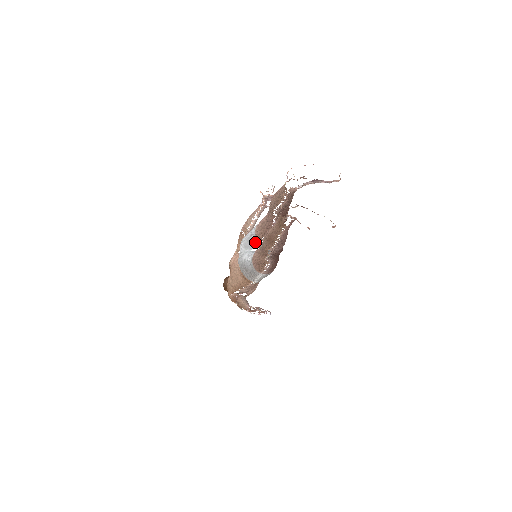
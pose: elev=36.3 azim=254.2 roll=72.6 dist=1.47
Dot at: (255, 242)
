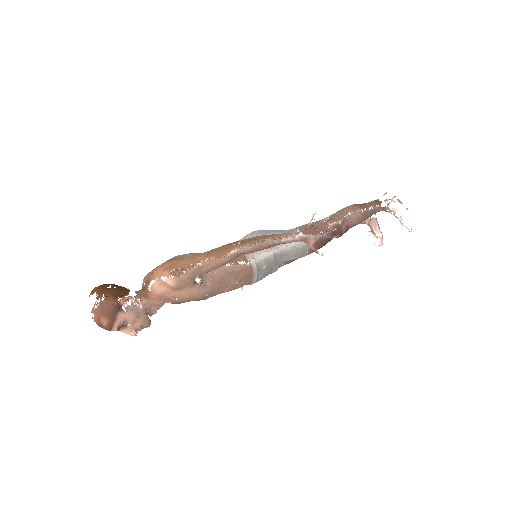
Dot at: occluded
